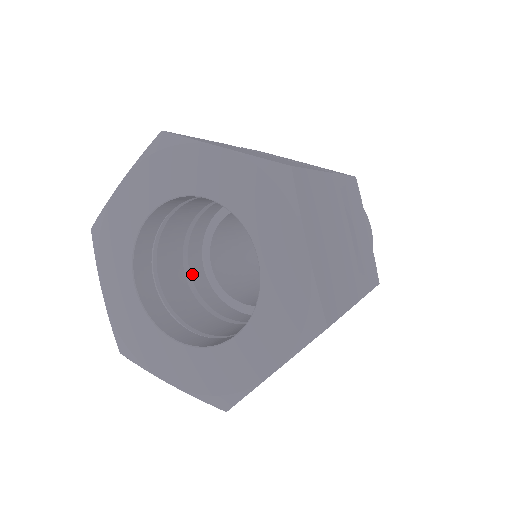
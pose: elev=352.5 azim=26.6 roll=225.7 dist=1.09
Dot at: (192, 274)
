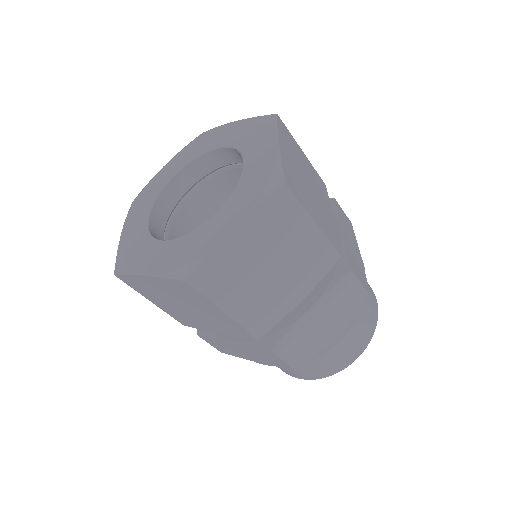
Dot at: occluded
